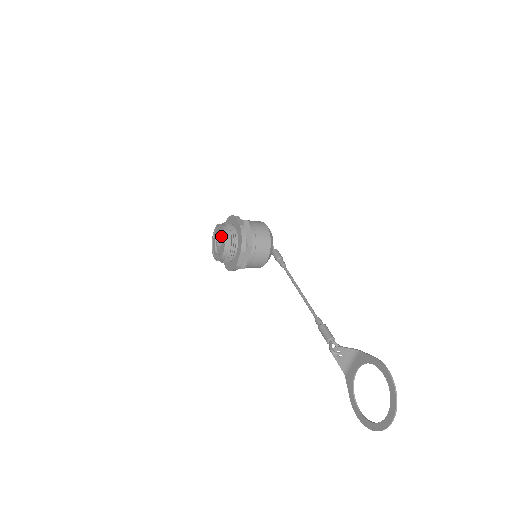
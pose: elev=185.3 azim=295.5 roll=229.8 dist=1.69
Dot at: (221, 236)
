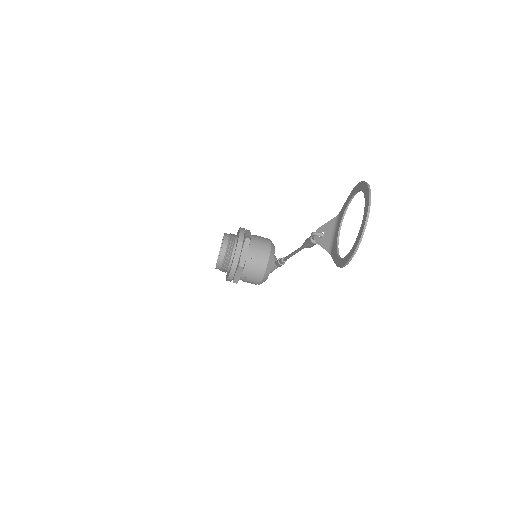
Dot at: occluded
